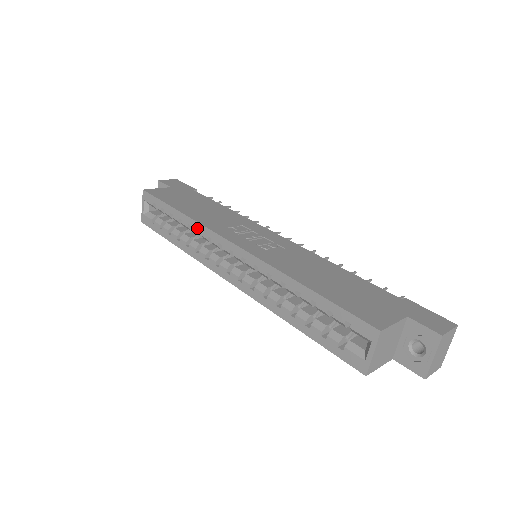
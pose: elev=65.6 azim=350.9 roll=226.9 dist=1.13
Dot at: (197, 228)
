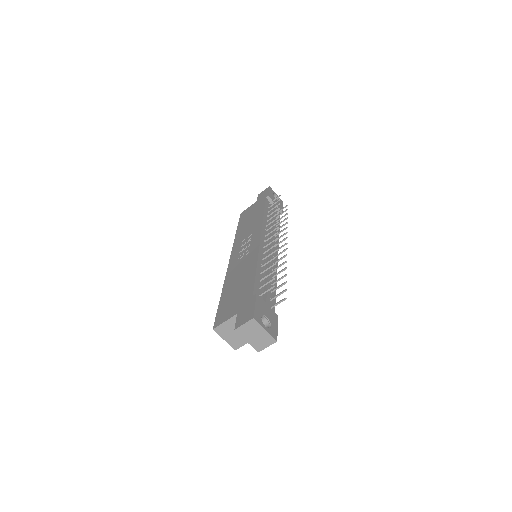
Dot at: occluded
